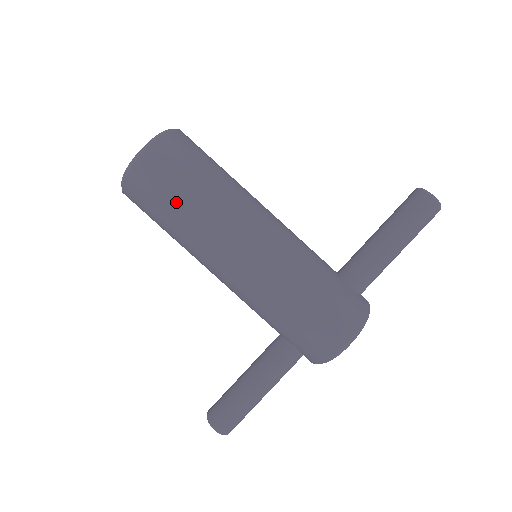
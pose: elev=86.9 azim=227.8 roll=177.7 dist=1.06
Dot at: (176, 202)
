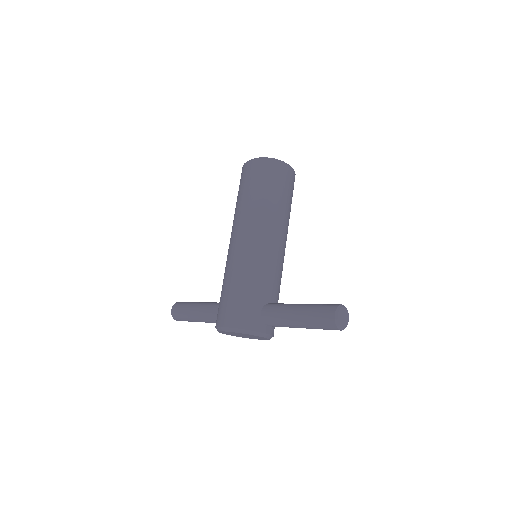
Dot at: (242, 192)
